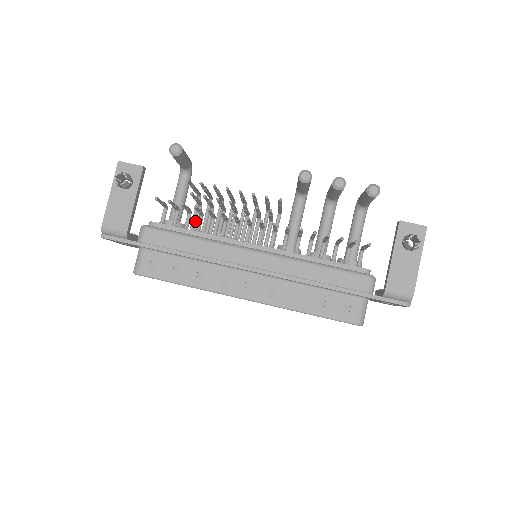
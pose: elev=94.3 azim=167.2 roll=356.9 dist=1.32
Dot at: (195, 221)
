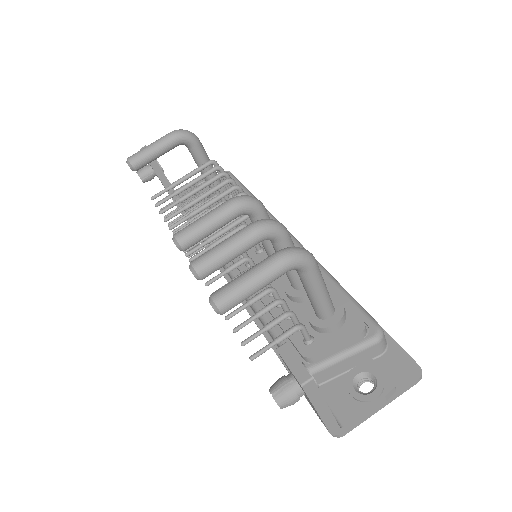
Dot at: occluded
